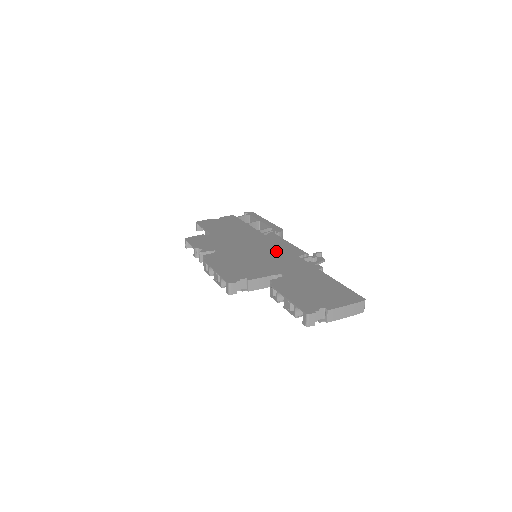
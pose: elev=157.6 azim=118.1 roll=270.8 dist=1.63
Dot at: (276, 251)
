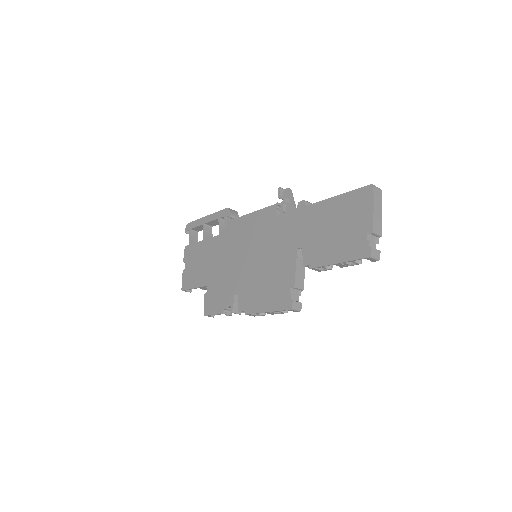
Dot at: (260, 234)
